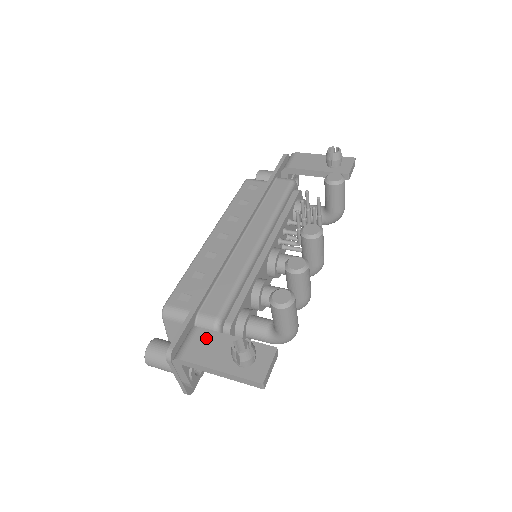
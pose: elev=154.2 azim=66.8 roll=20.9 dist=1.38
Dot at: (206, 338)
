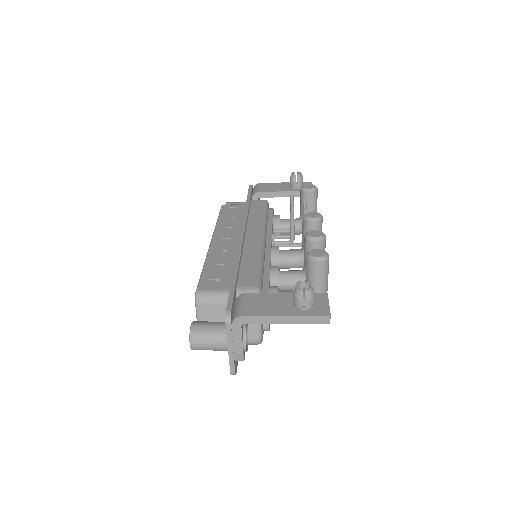
Dot at: (258, 298)
